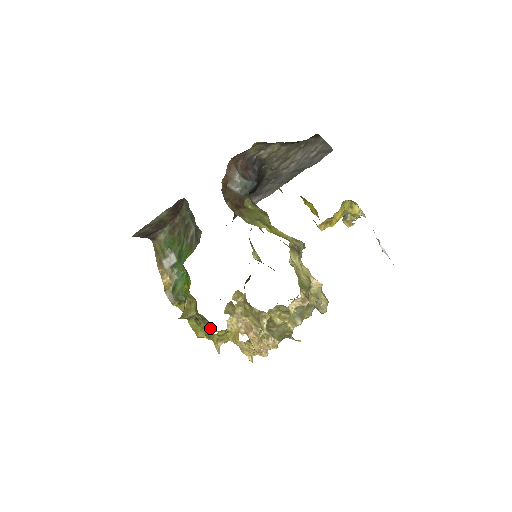
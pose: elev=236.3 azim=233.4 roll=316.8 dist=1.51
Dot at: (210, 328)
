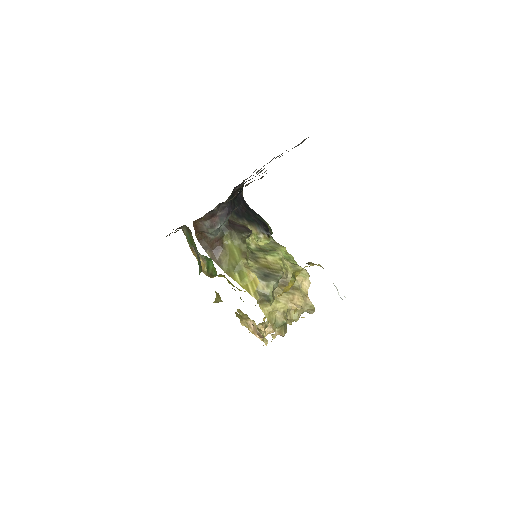
Dot at: occluded
